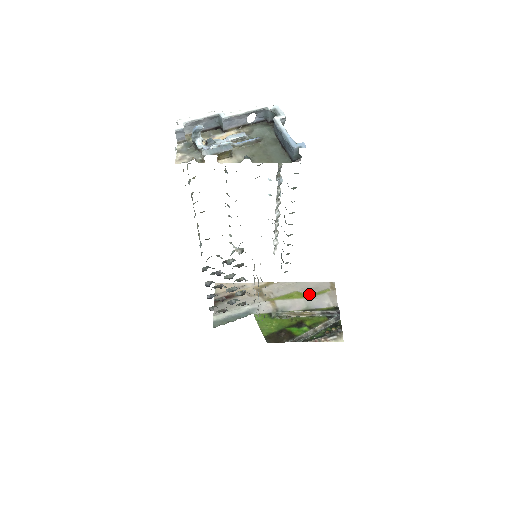
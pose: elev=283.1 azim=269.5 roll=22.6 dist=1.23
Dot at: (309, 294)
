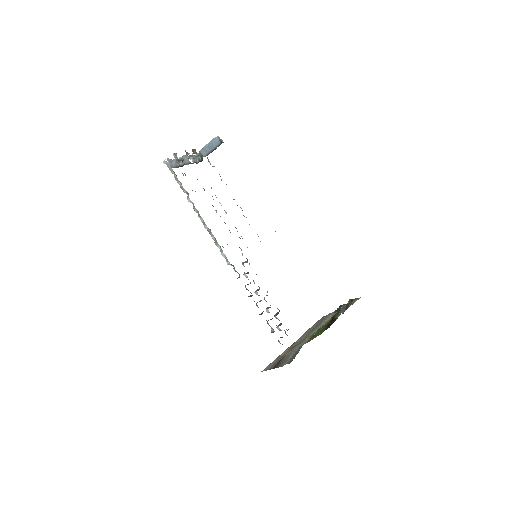
Dot at: (318, 324)
